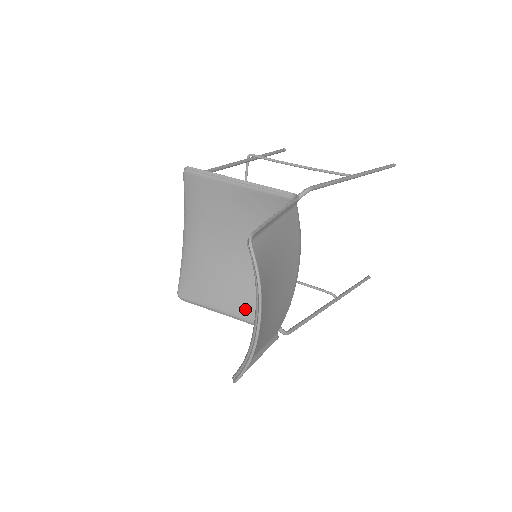
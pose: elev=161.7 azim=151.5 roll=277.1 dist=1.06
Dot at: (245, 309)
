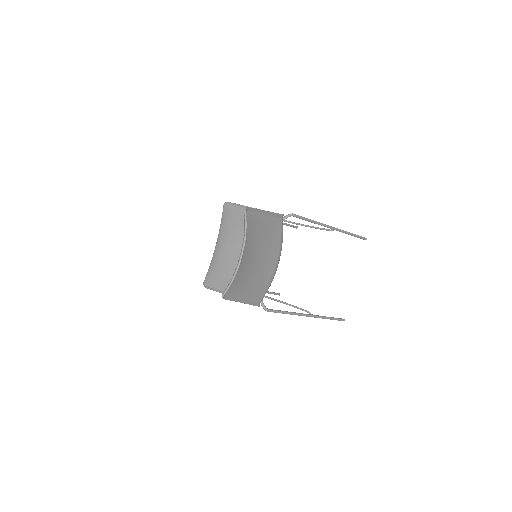
Dot at: occluded
